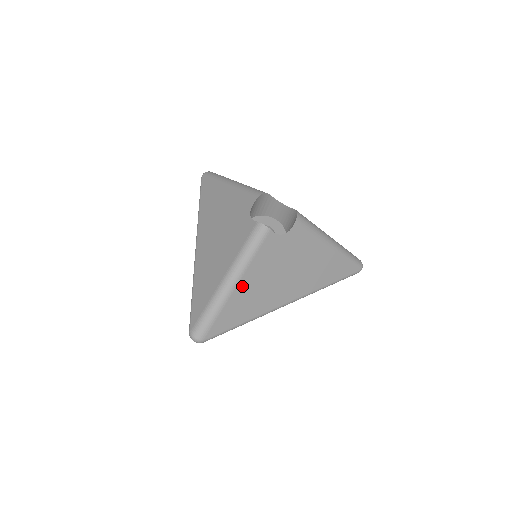
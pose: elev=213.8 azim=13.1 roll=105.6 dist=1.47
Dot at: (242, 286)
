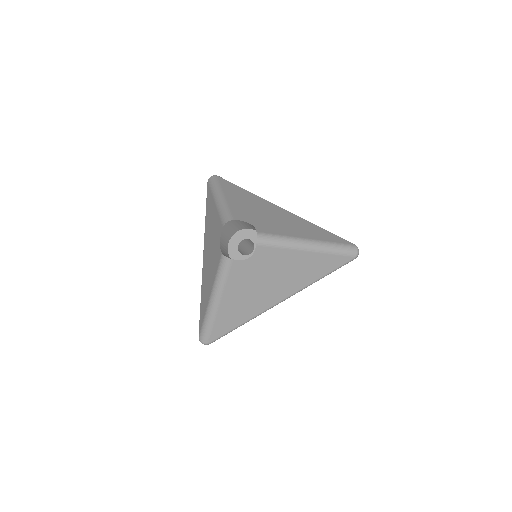
Dot at: (225, 303)
